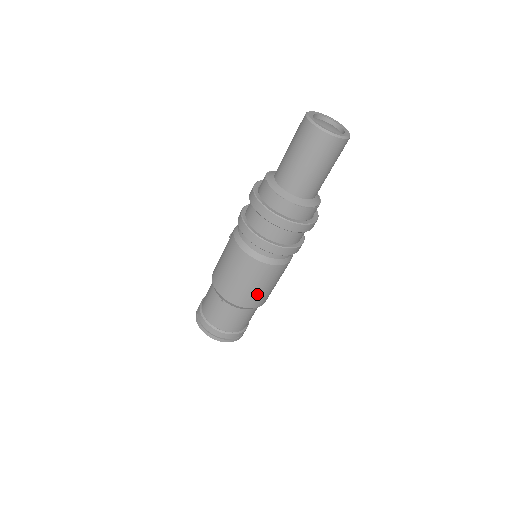
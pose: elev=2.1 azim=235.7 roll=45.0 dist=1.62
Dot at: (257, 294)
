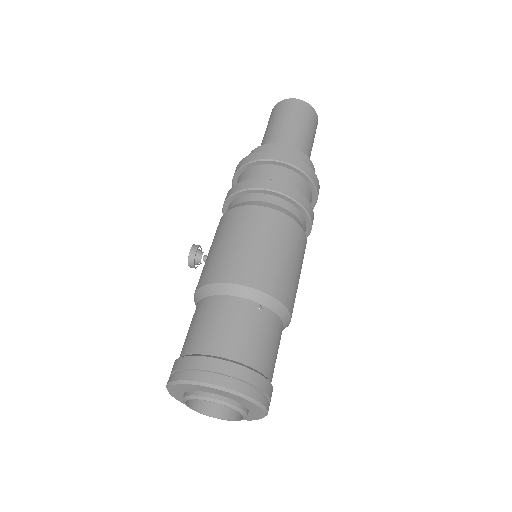
Dot at: (296, 289)
